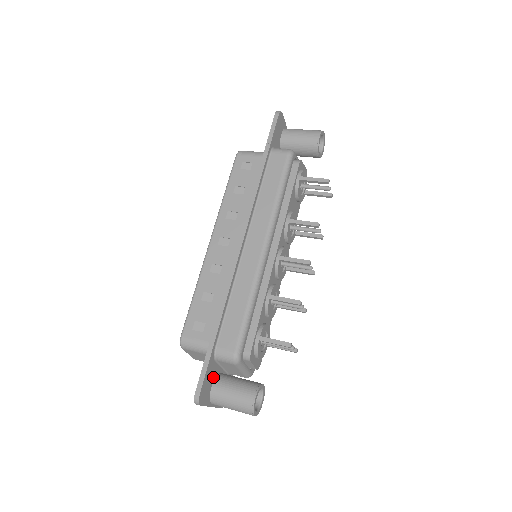
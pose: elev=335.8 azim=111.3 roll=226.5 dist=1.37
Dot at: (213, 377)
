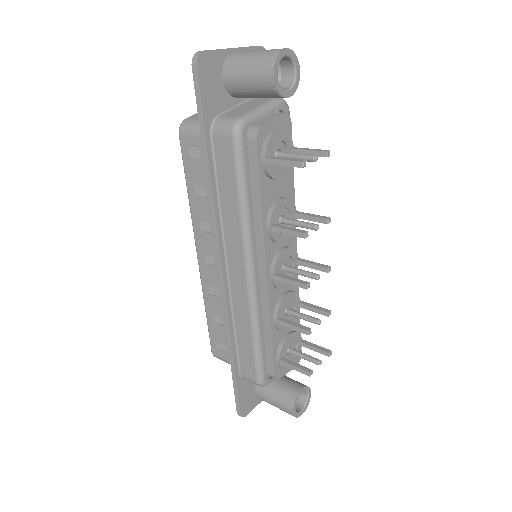
Dot at: (253, 386)
